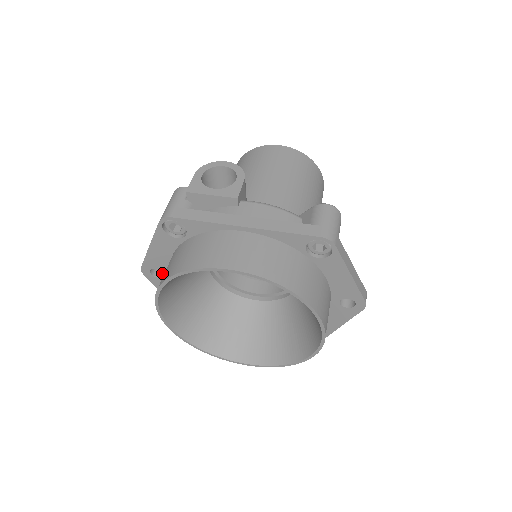
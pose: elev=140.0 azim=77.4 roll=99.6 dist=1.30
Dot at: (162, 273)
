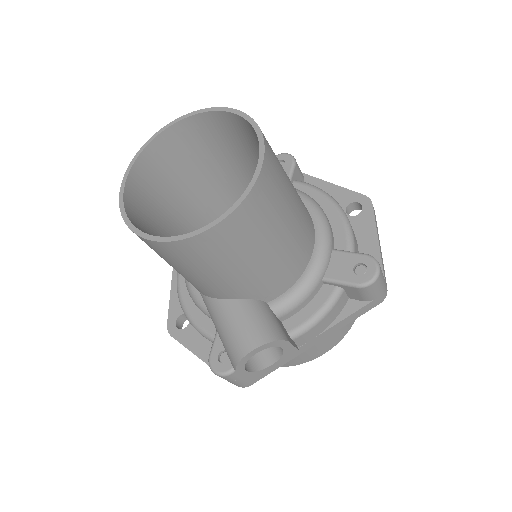
Dot at: (185, 317)
